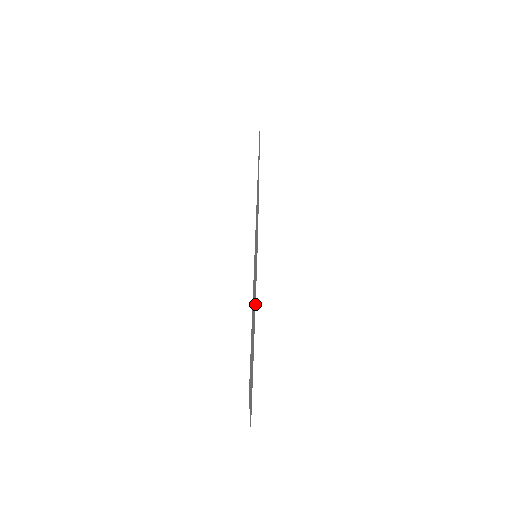
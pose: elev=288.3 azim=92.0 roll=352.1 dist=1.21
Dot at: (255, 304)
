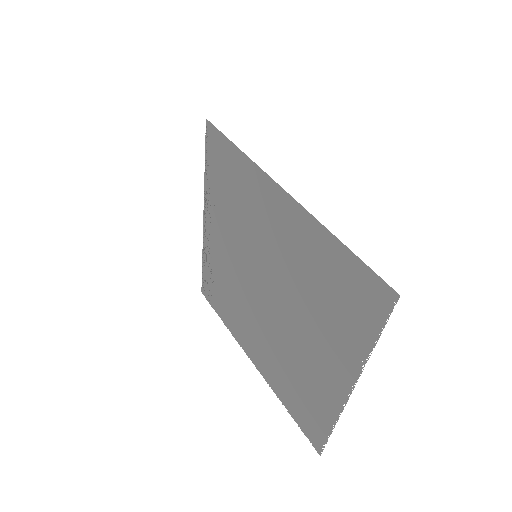
Dot at: (243, 340)
